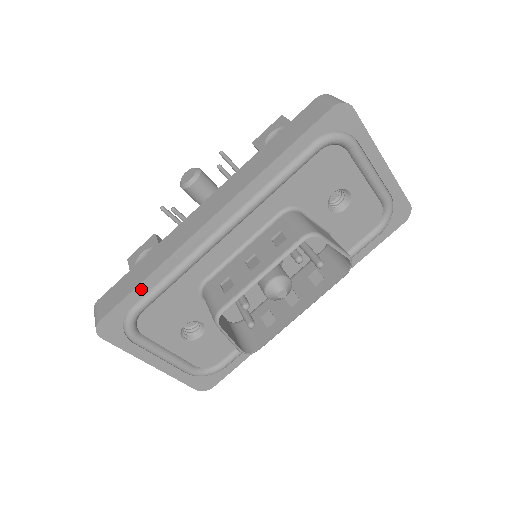
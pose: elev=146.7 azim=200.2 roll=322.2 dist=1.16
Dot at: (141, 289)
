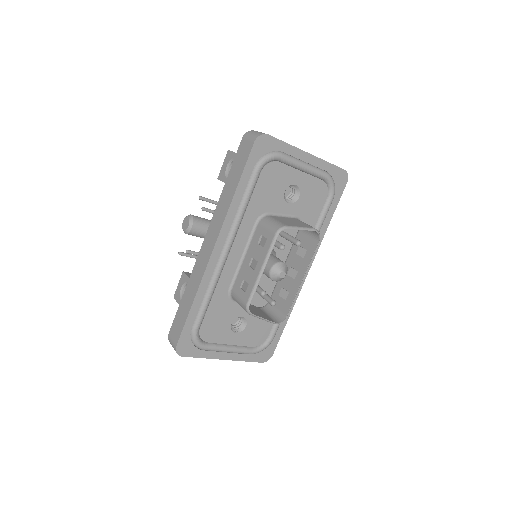
Dot at: (192, 314)
